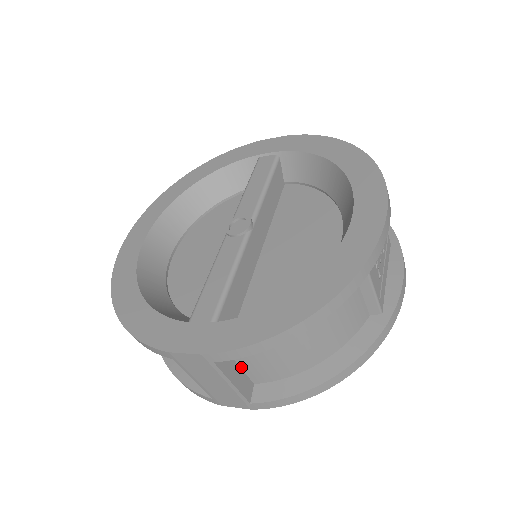
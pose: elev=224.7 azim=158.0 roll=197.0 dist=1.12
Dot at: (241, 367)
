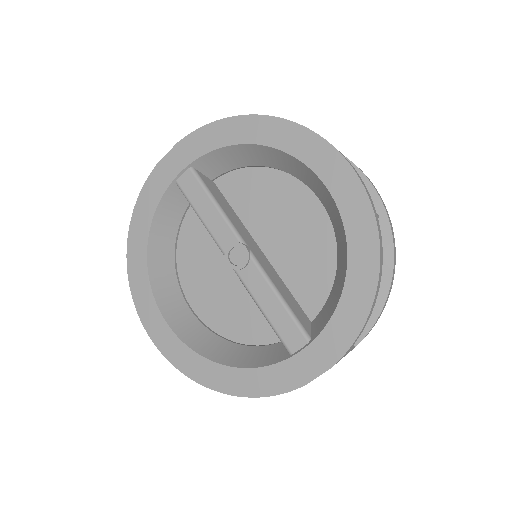
Dot at: occluded
